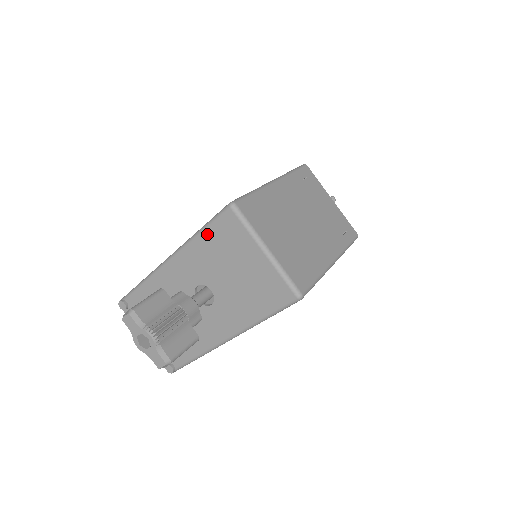
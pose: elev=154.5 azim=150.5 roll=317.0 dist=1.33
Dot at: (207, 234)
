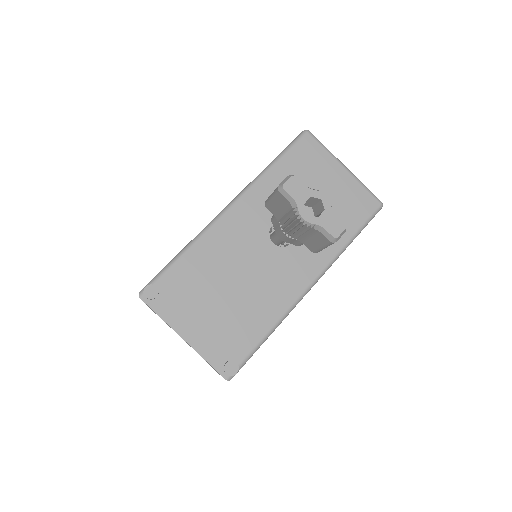
Dot at: (284, 162)
